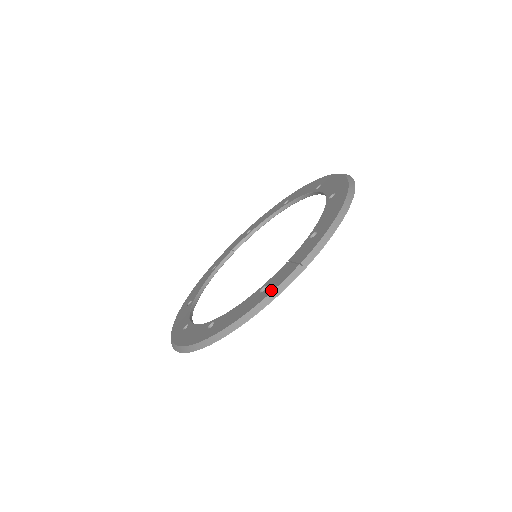
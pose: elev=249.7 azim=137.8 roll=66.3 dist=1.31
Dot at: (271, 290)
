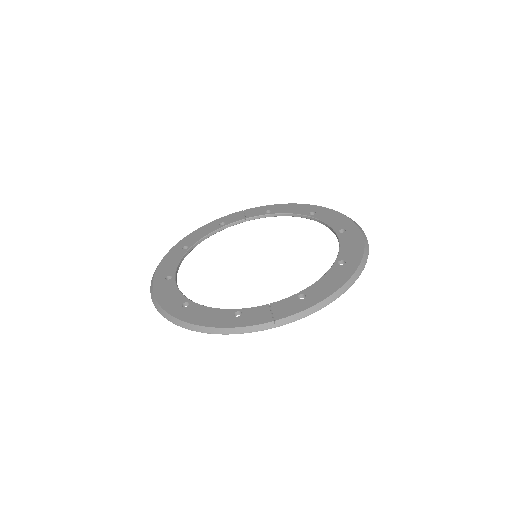
Dot at: (241, 325)
